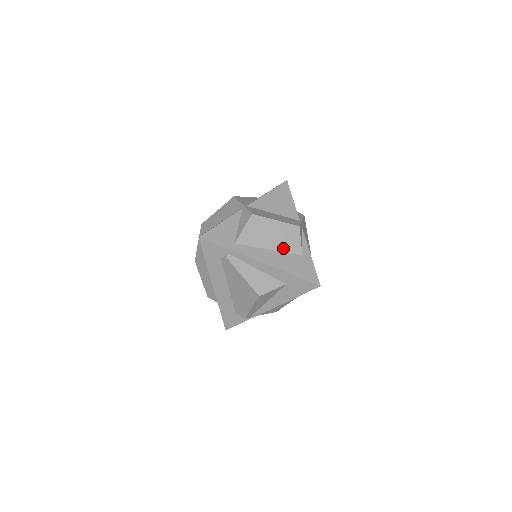
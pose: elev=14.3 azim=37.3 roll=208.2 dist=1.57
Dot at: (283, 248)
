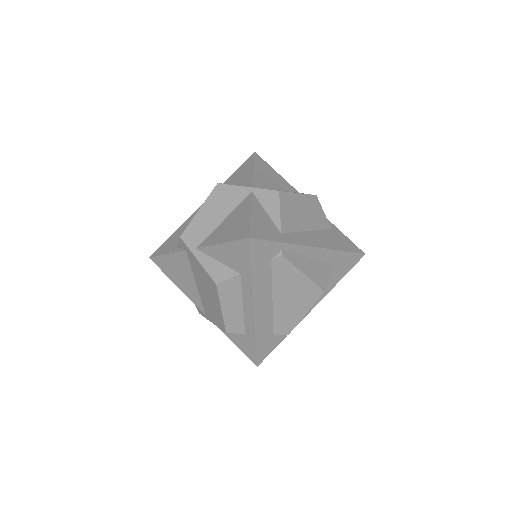
Dot at: (316, 225)
